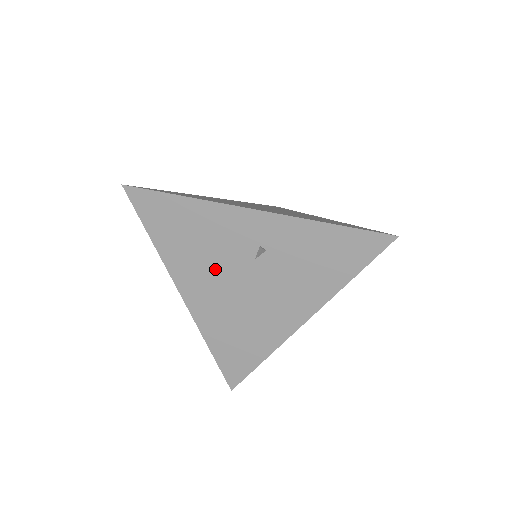
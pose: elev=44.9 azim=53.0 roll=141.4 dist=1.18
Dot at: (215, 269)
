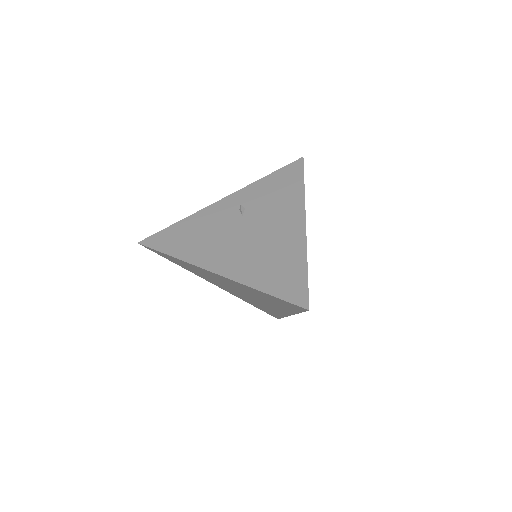
Dot at: (223, 239)
